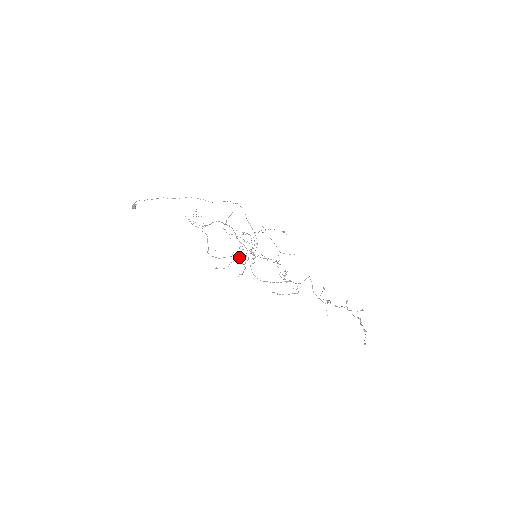
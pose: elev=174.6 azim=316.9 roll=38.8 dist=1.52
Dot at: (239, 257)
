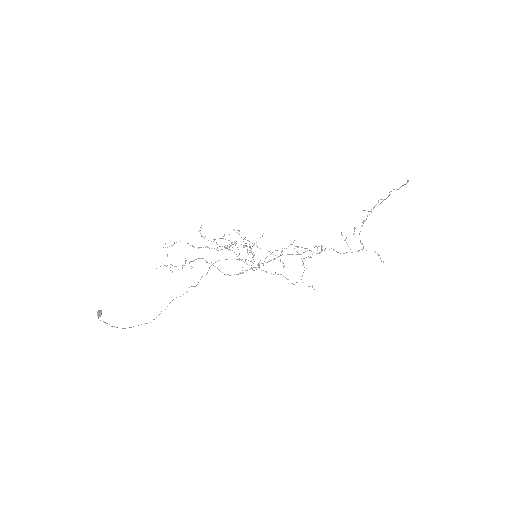
Dot at: (239, 260)
